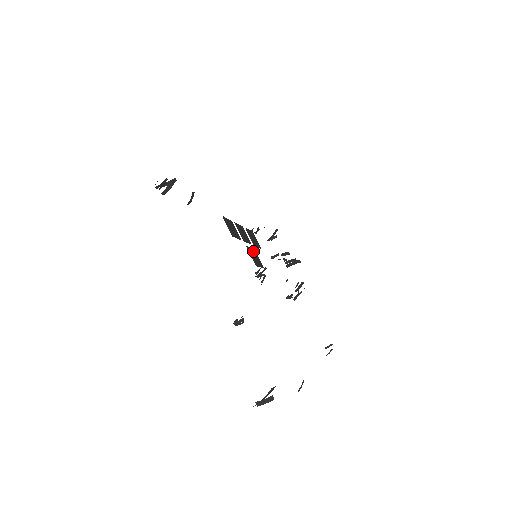
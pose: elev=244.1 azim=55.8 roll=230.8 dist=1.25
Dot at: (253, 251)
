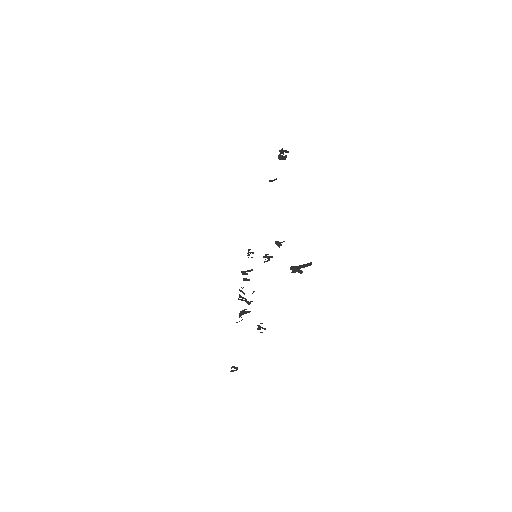
Dot at: occluded
